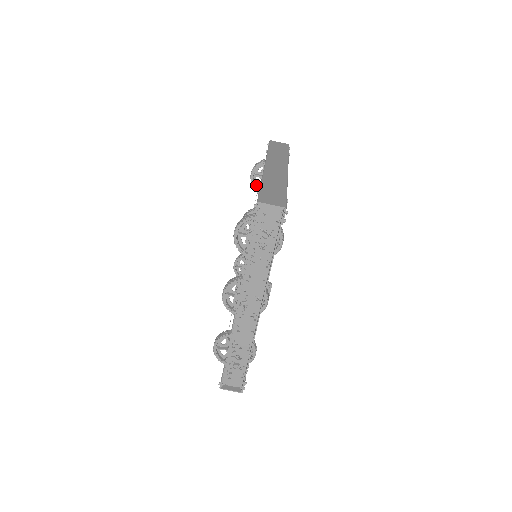
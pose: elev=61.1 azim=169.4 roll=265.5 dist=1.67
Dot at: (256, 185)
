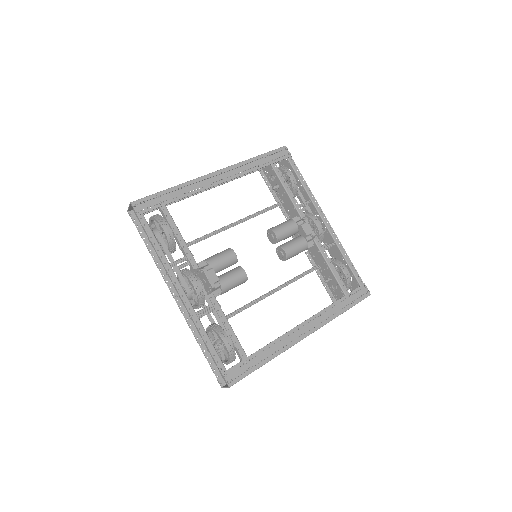
Dot at: occluded
